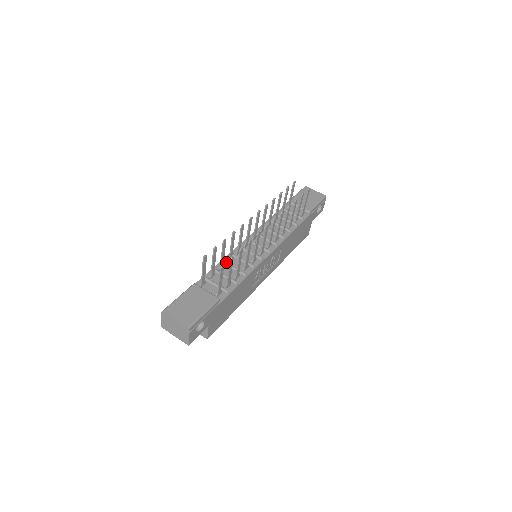
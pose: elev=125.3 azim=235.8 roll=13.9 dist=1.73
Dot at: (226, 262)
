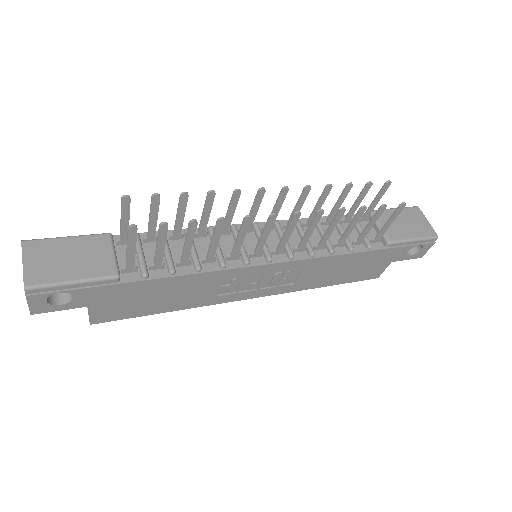
Dot at: occluded
